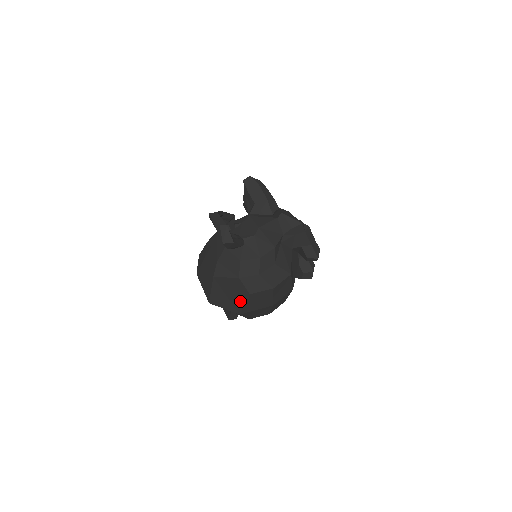
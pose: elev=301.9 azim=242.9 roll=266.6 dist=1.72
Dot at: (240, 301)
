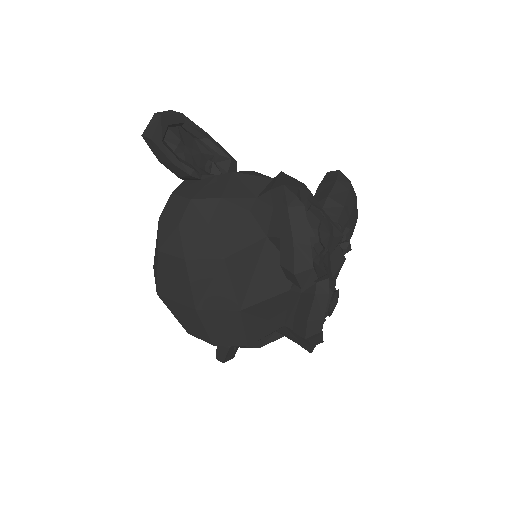
Dot at: occluded
